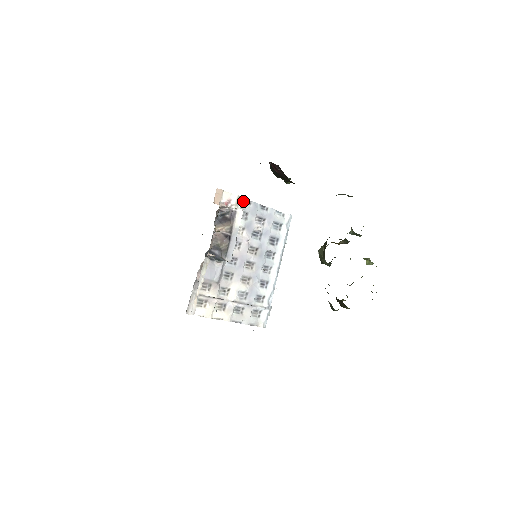
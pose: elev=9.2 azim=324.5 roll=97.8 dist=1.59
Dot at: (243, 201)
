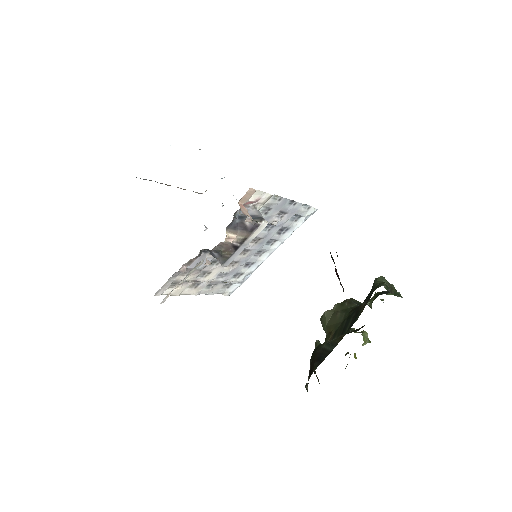
Dot at: (273, 197)
